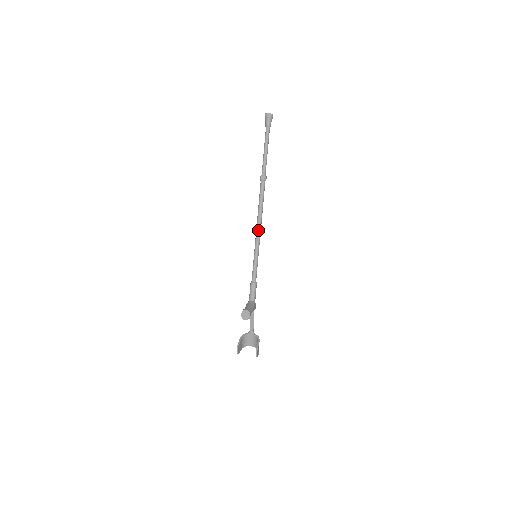
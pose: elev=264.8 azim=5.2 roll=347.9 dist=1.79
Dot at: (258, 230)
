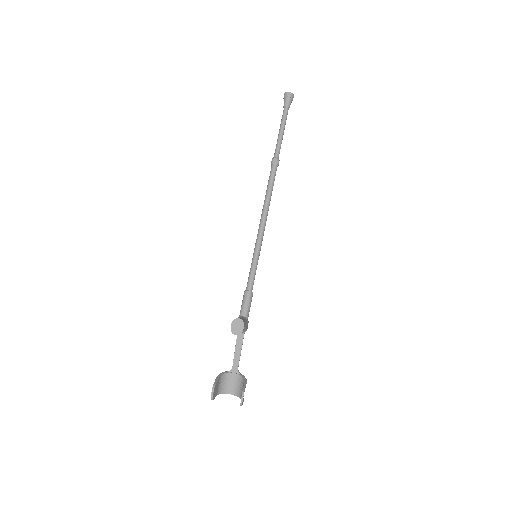
Dot at: (263, 222)
